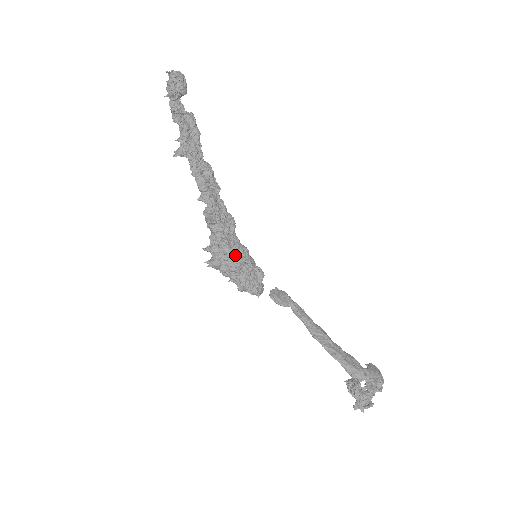
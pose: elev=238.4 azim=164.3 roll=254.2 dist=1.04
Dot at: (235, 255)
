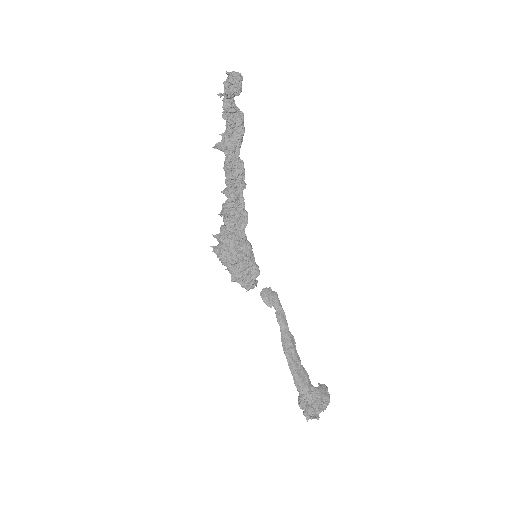
Dot at: (236, 250)
